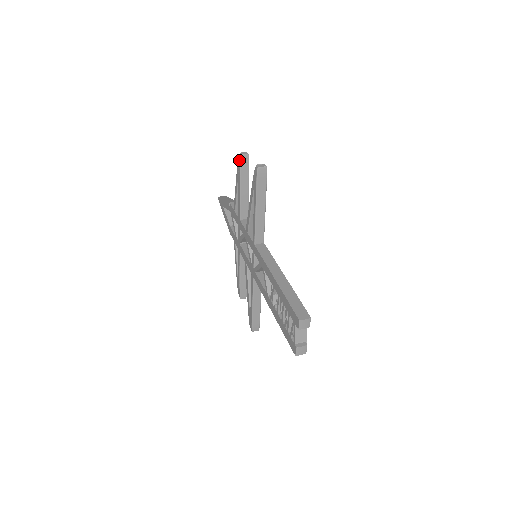
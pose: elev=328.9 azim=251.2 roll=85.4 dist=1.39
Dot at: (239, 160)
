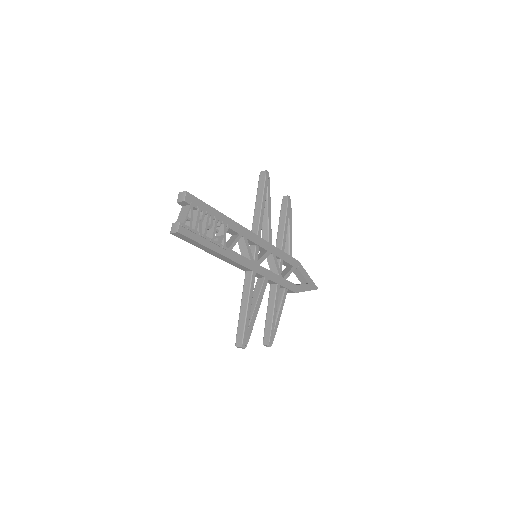
Dot at: (283, 203)
